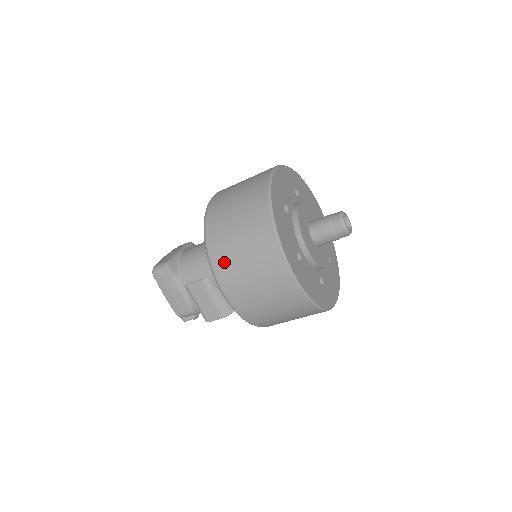
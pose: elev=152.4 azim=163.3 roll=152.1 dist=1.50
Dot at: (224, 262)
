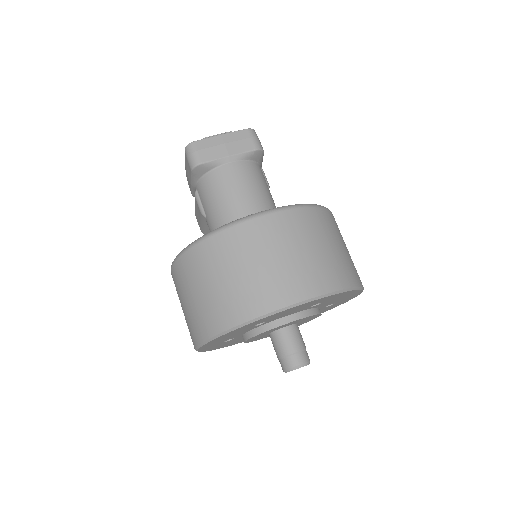
Dot at: (179, 278)
